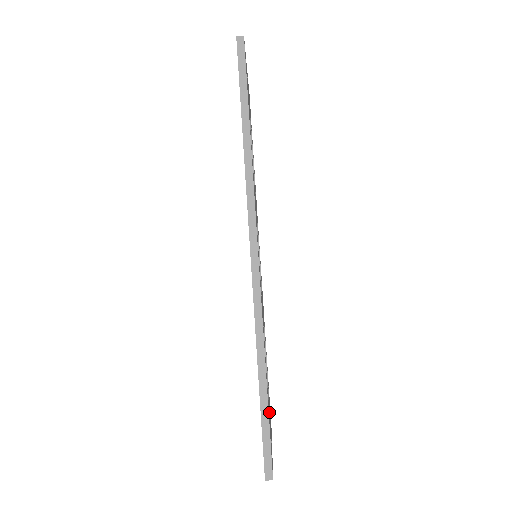
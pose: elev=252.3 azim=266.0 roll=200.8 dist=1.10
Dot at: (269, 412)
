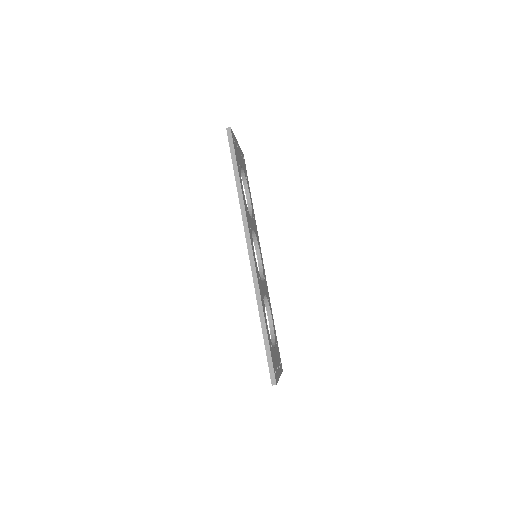
Dot at: (274, 351)
